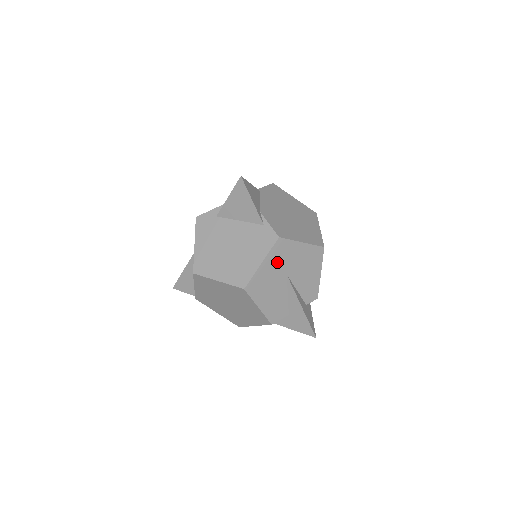
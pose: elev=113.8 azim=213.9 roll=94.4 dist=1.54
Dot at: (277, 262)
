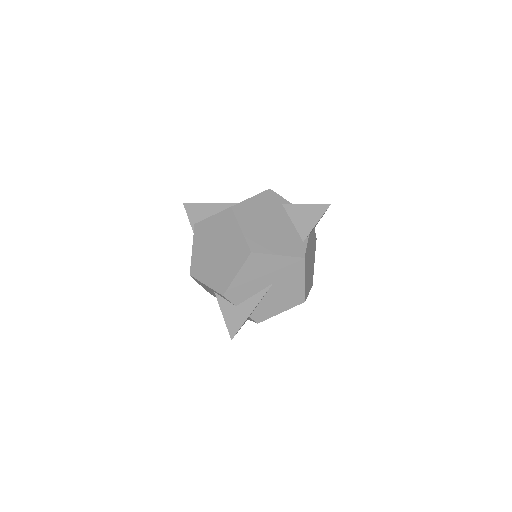
Dot at: (282, 268)
